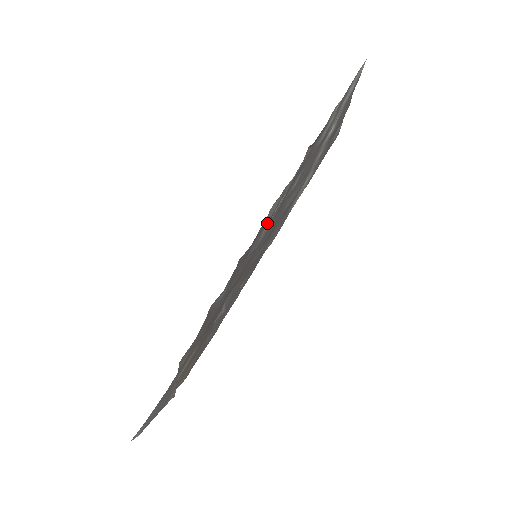
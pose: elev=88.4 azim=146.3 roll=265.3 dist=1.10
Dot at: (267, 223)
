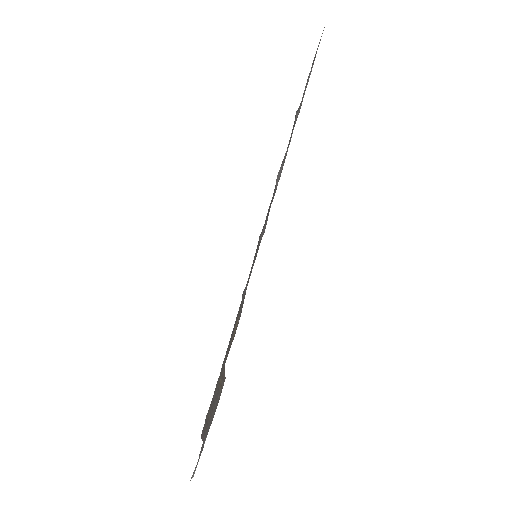
Dot at: occluded
